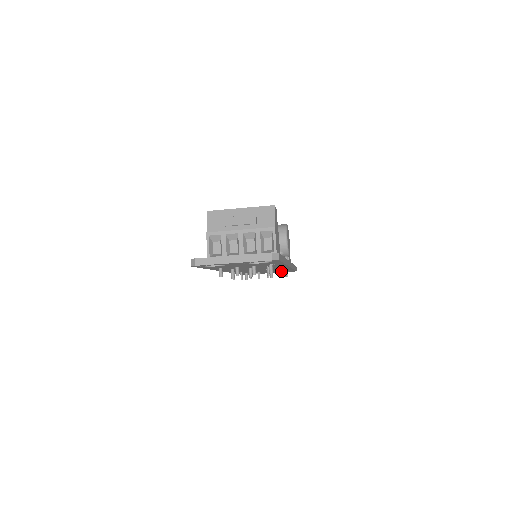
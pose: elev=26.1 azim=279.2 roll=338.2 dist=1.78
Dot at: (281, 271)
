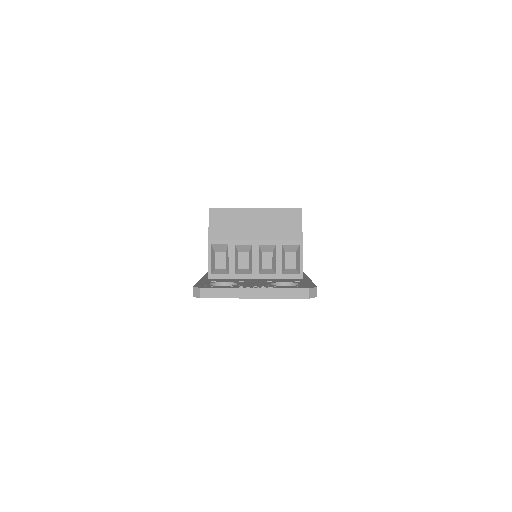
Dot at: occluded
